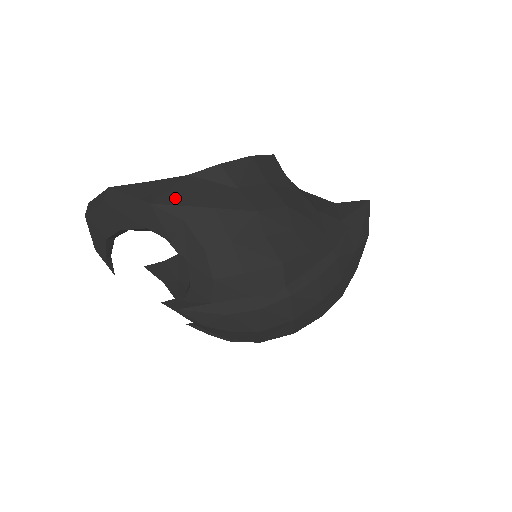
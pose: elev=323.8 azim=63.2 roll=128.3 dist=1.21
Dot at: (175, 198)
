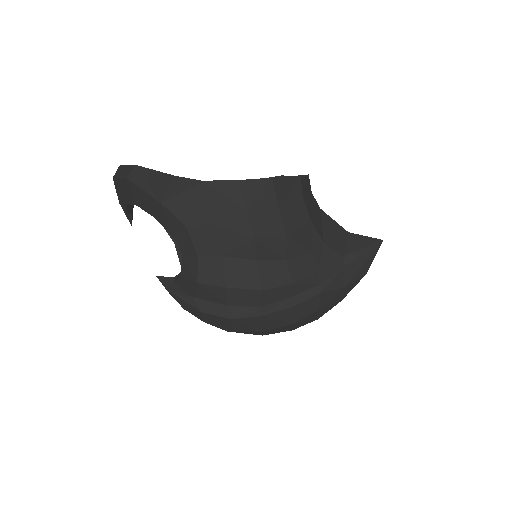
Dot at: (185, 203)
